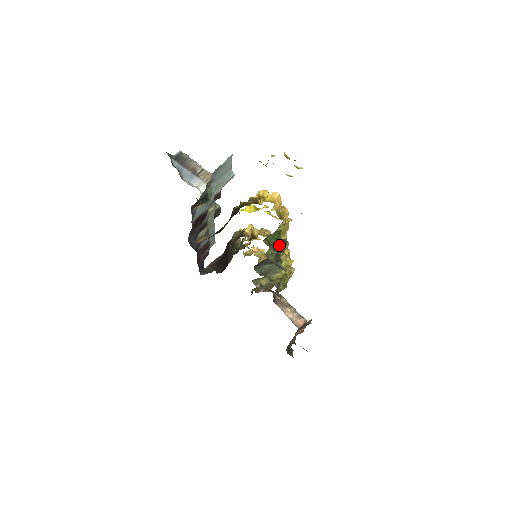
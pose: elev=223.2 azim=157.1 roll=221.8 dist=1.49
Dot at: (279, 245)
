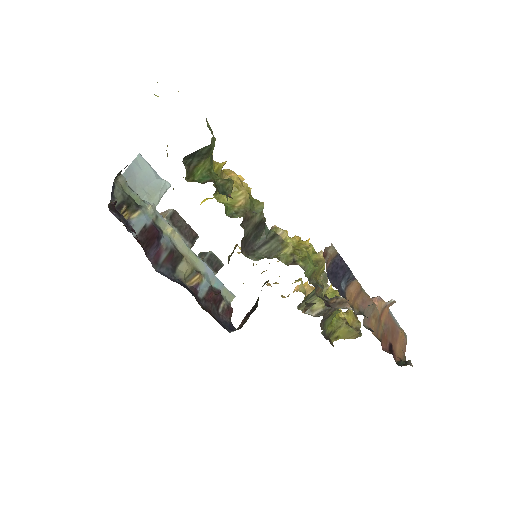
Dot at: (218, 183)
